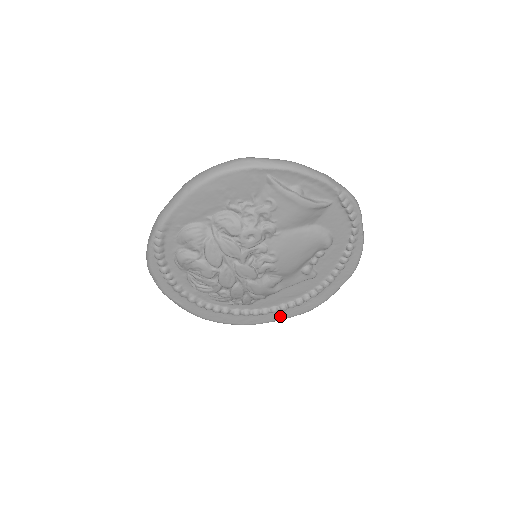
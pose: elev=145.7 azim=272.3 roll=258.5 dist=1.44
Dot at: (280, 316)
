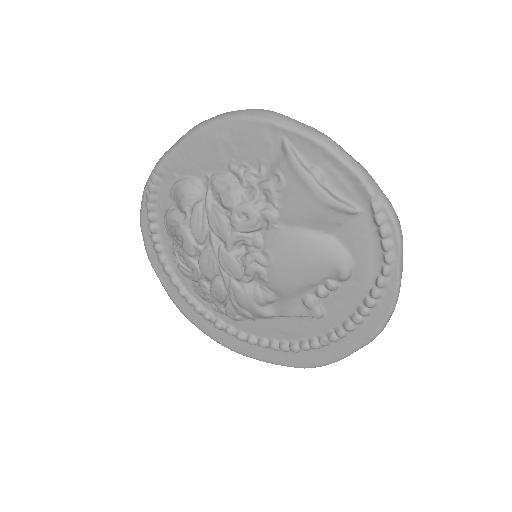
Dot at: (269, 356)
